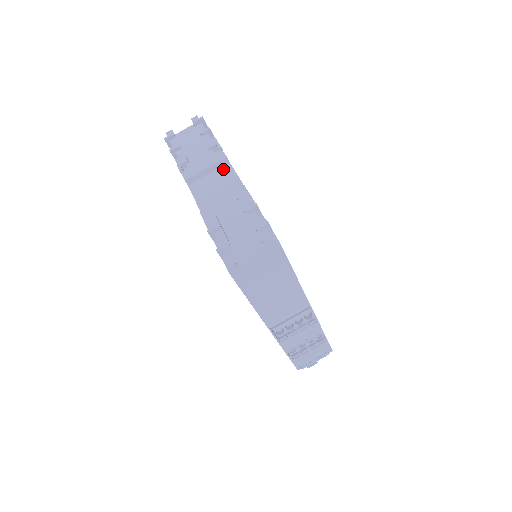
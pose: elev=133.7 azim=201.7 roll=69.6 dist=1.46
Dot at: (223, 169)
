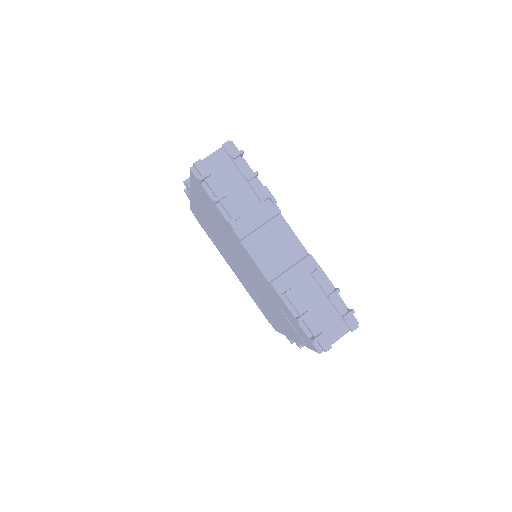
Dot at: (276, 223)
